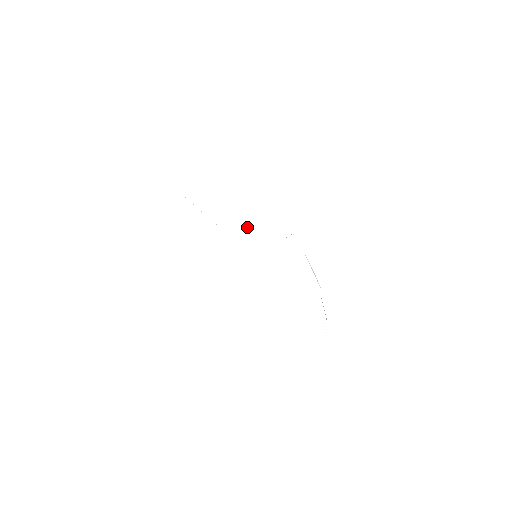
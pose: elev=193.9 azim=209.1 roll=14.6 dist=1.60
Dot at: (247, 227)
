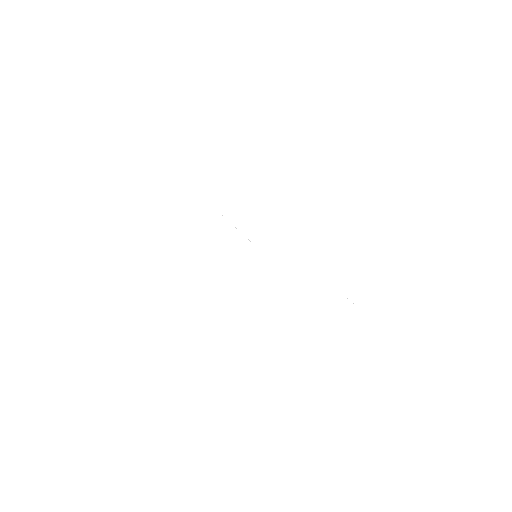
Dot at: occluded
